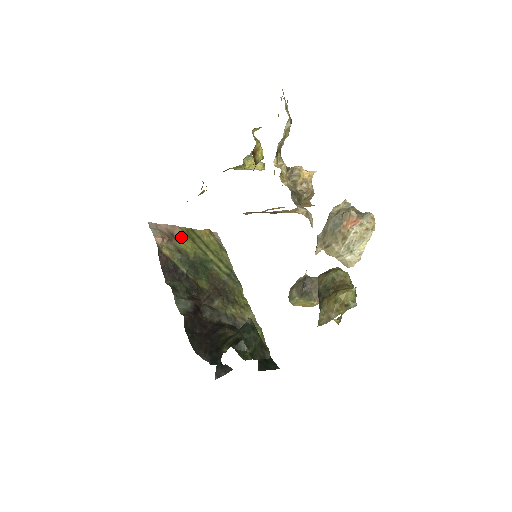
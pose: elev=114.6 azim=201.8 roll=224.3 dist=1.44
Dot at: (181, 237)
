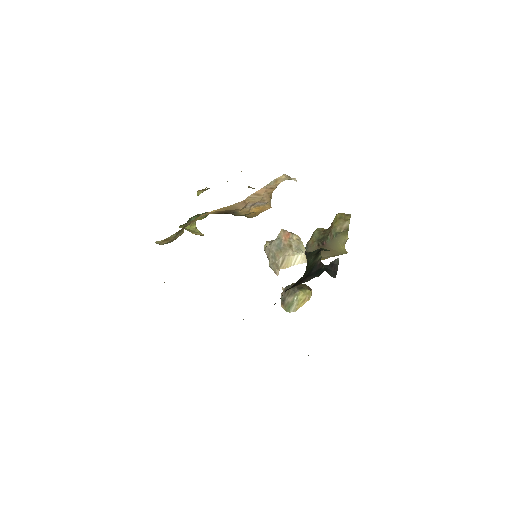
Dot at: occluded
